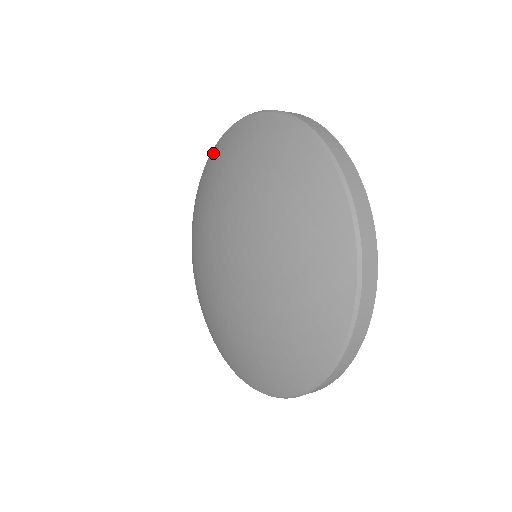
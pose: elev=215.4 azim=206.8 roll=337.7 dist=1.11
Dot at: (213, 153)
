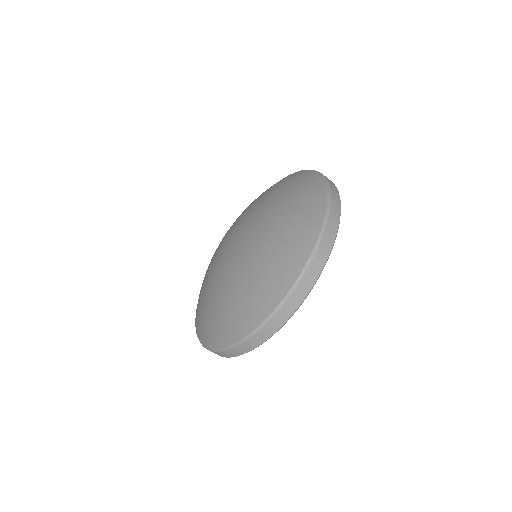
Dot at: occluded
